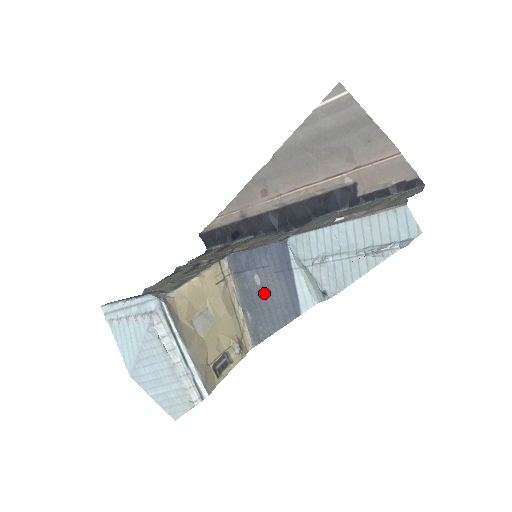
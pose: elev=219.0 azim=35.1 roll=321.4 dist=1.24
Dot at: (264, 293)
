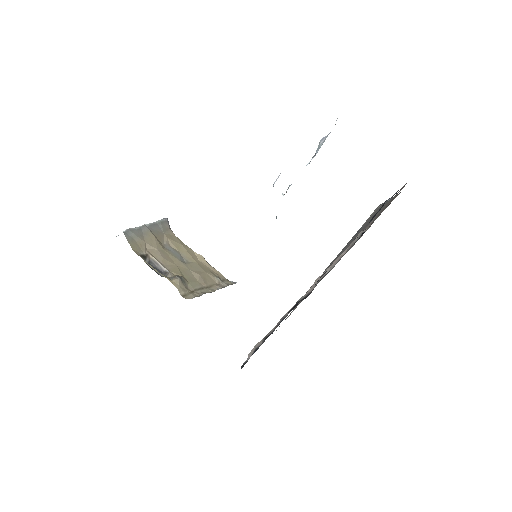
Dot at: occluded
